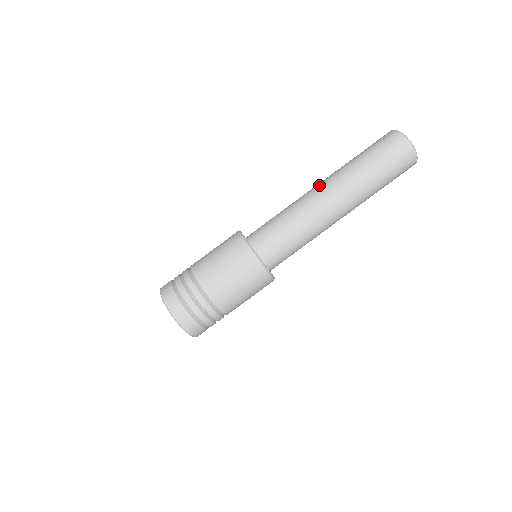
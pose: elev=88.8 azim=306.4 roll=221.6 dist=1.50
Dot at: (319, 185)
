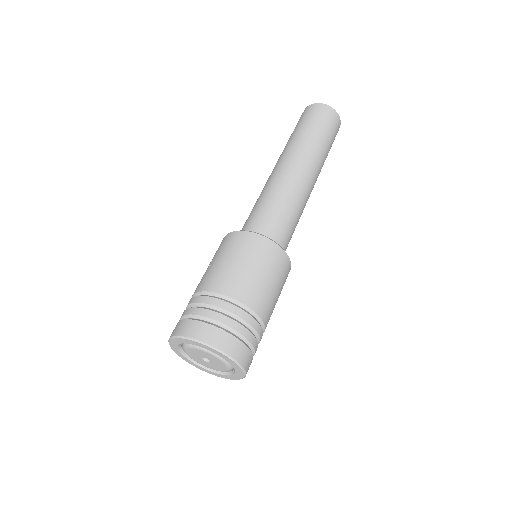
Dot at: (285, 163)
